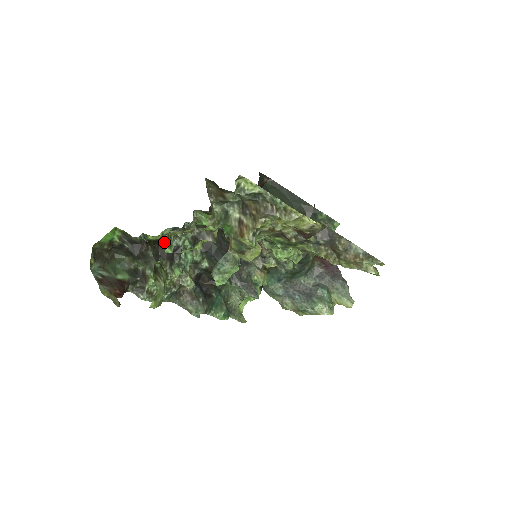
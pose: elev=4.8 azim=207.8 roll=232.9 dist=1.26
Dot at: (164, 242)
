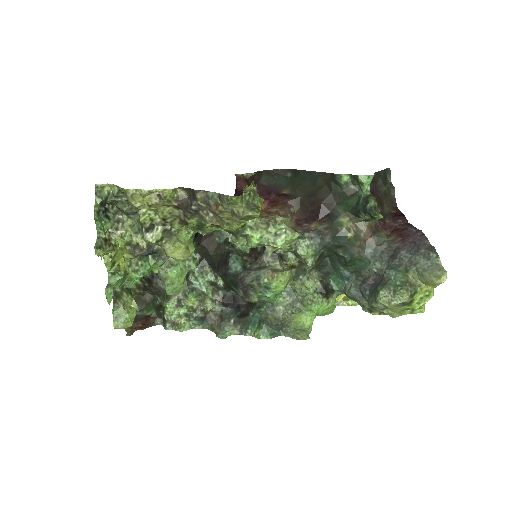
Dot at: occluded
